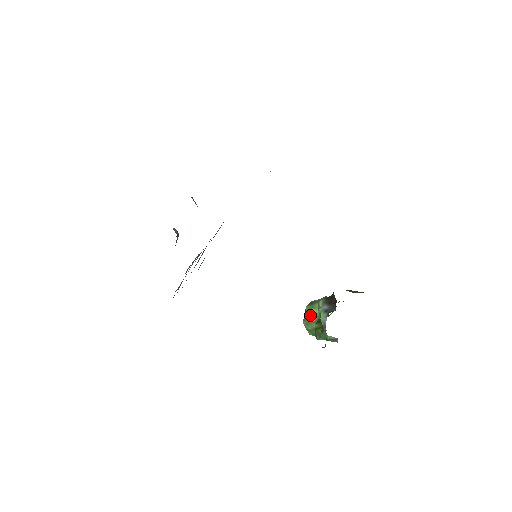
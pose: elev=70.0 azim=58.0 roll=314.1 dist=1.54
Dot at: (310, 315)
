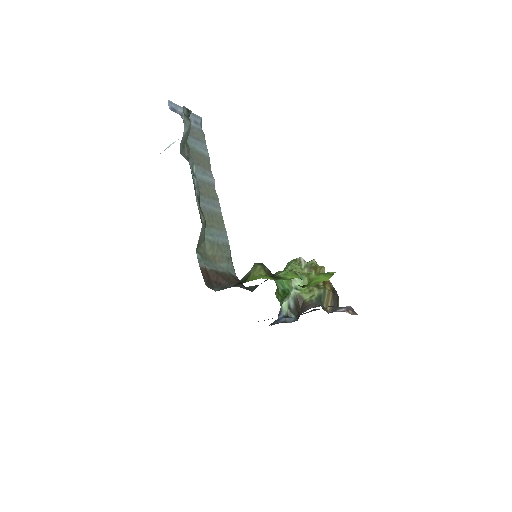
Dot at: (282, 283)
